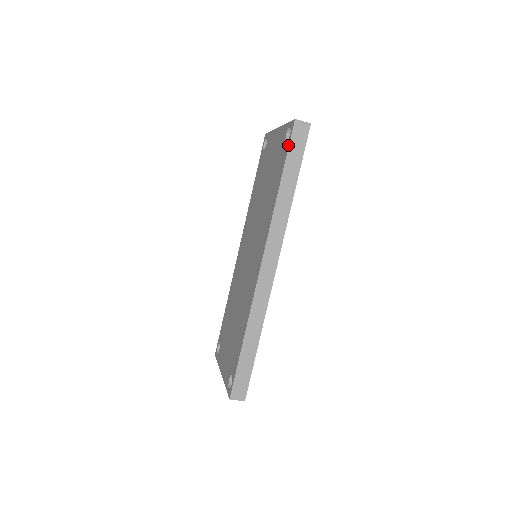
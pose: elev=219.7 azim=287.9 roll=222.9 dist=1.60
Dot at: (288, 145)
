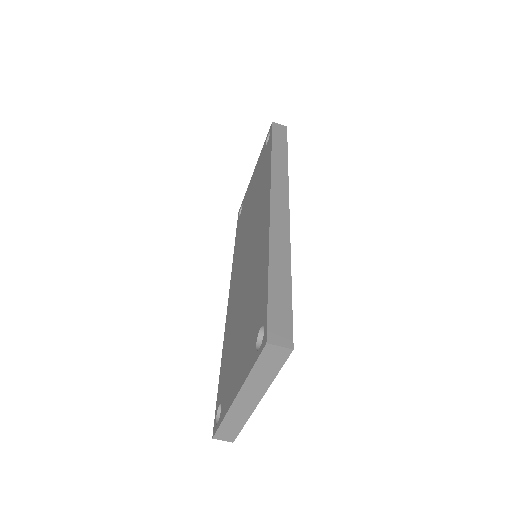
Dot at: (271, 134)
